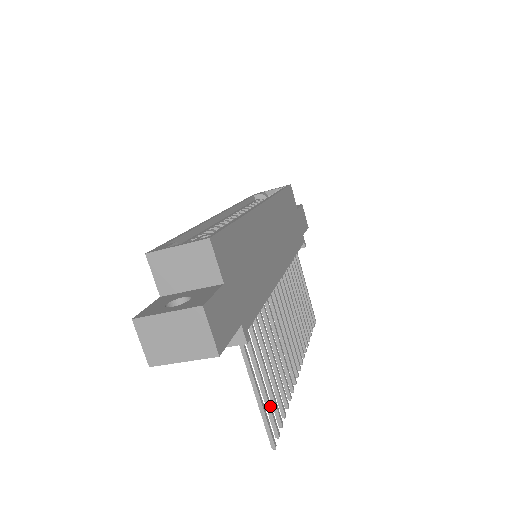
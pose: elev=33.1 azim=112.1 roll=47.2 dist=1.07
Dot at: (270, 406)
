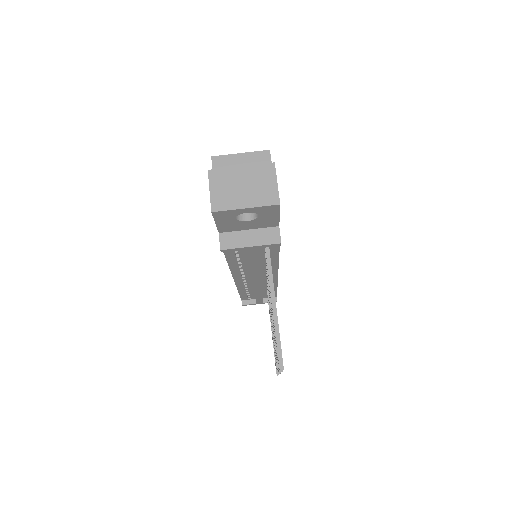
Dot at: occluded
